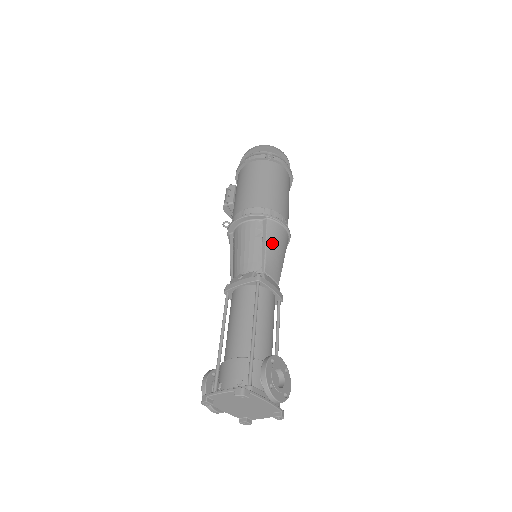
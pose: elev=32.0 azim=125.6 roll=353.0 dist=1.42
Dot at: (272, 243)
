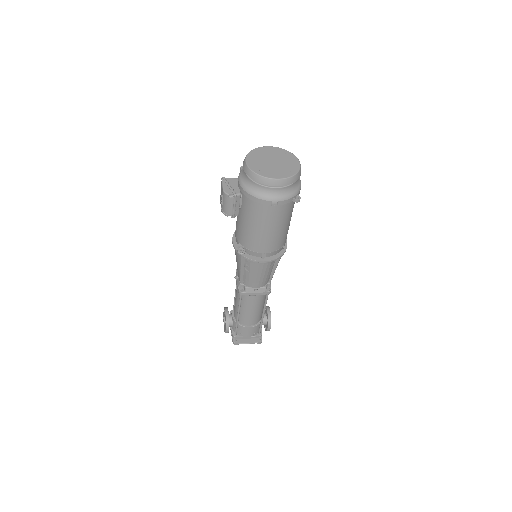
Dot at: occluded
